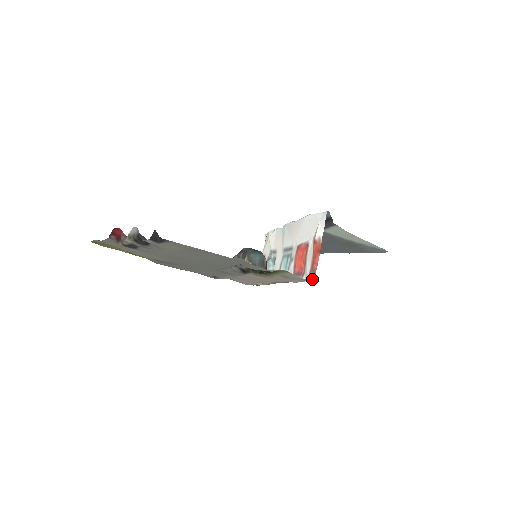
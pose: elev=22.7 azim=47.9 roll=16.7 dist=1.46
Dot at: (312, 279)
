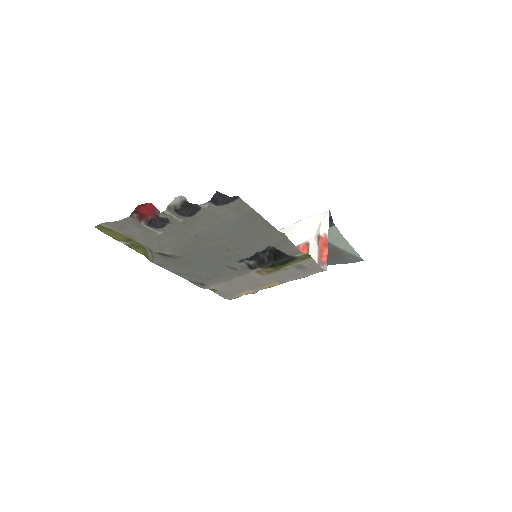
Dot at: (323, 270)
